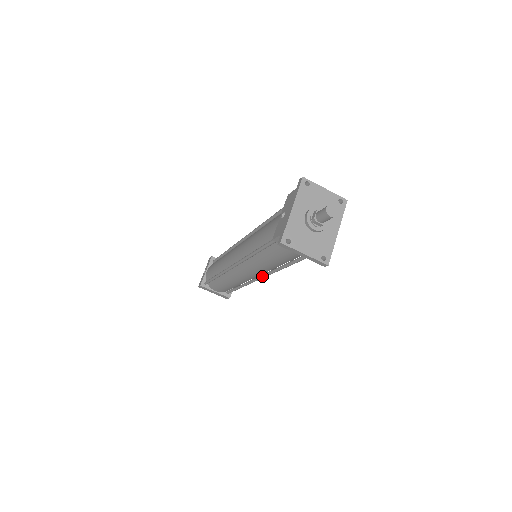
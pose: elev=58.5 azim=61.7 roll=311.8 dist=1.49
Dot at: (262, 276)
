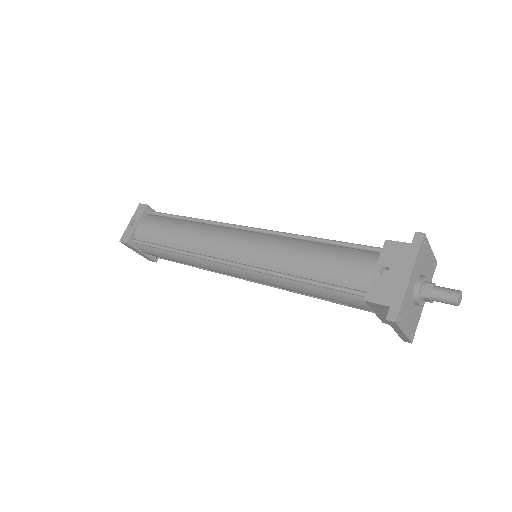
Dot at: occluded
